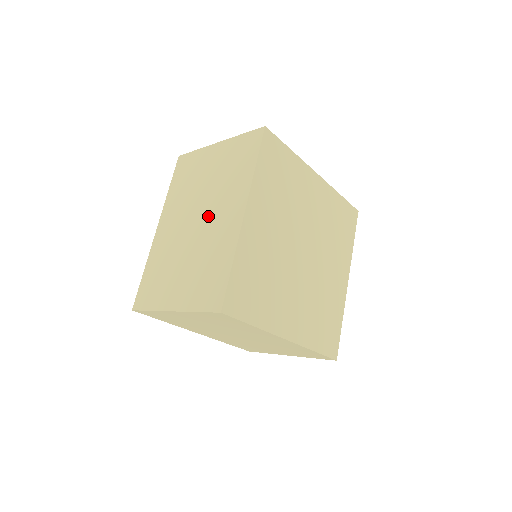
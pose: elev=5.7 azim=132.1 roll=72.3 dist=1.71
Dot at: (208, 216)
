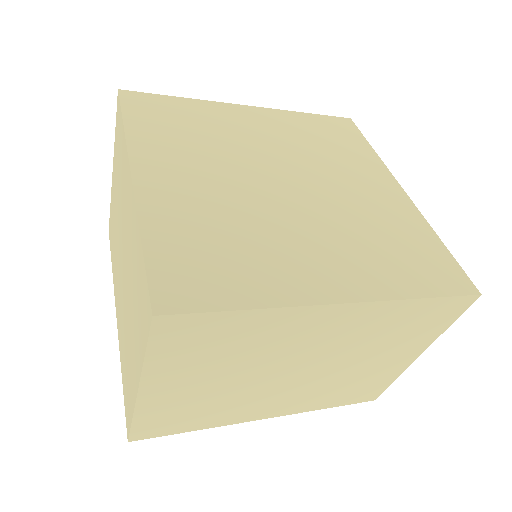
Dot at: occluded
